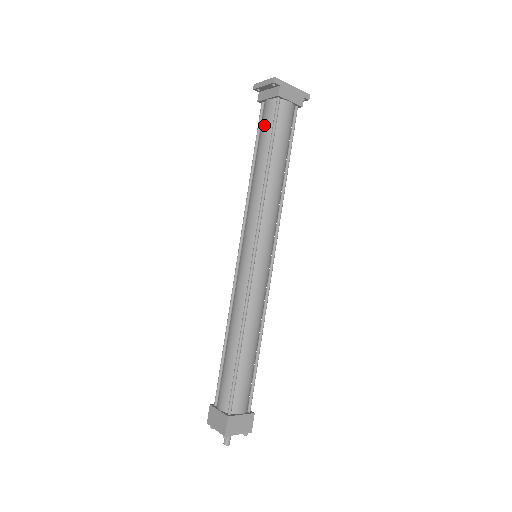
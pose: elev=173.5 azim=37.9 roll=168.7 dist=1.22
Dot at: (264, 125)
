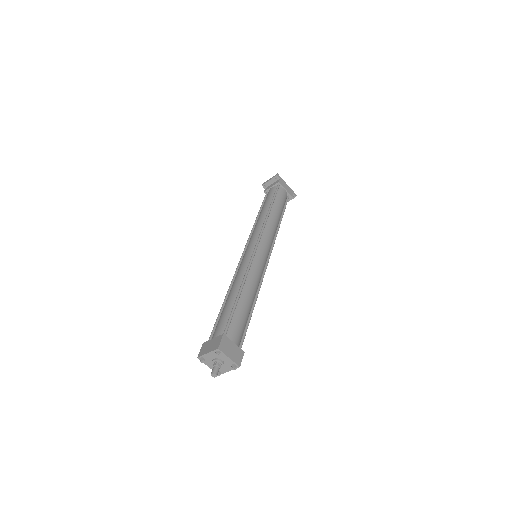
Dot at: (268, 196)
